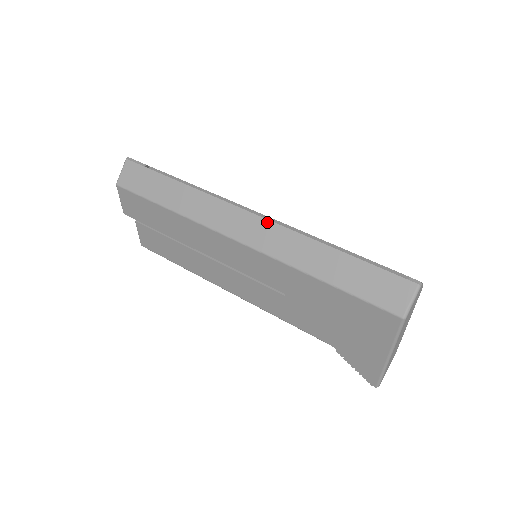
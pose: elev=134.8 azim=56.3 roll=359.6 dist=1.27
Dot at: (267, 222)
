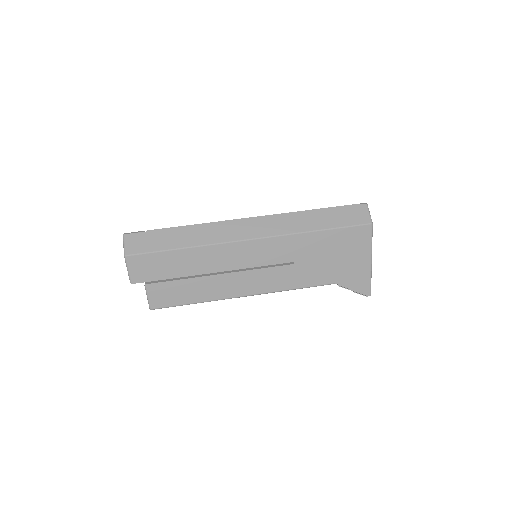
Dot at: (263, 218)
